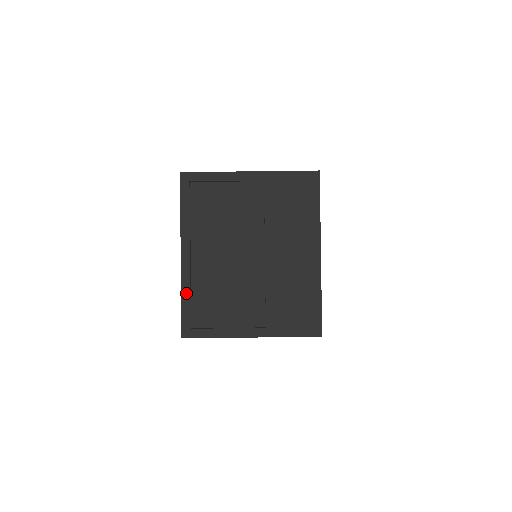
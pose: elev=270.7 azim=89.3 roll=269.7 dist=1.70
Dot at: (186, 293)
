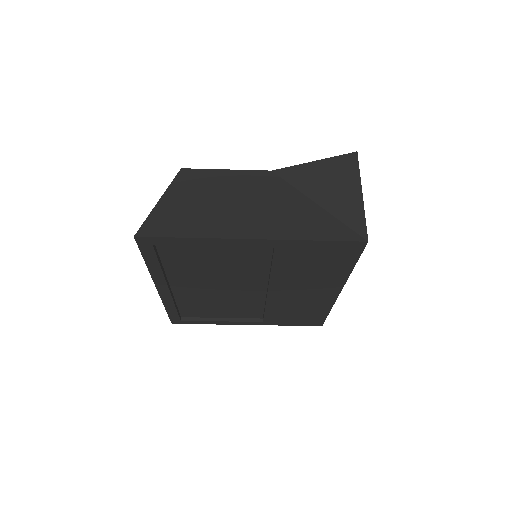
Dot at: (170, 307)
